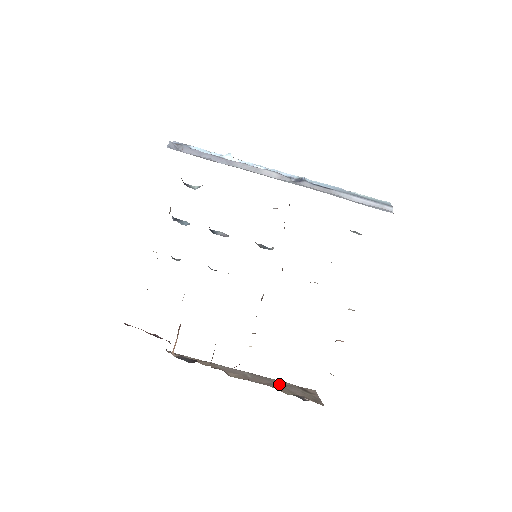
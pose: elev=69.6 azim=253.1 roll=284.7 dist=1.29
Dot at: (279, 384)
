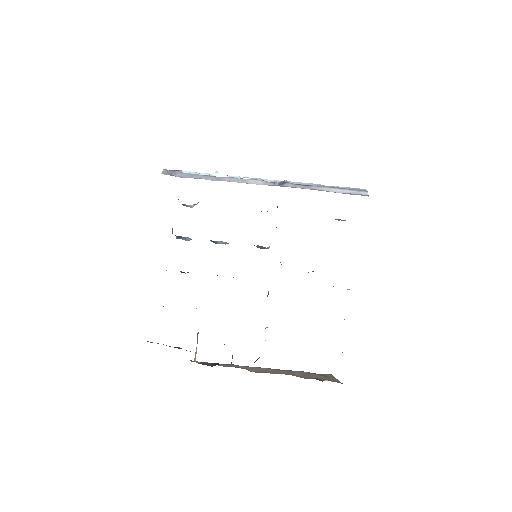
Dot at: (297, 373)
